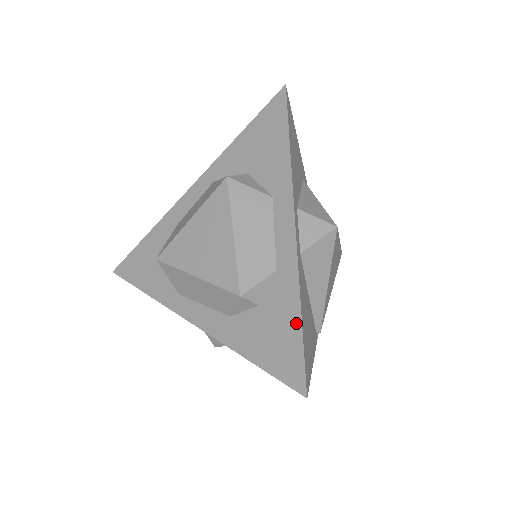
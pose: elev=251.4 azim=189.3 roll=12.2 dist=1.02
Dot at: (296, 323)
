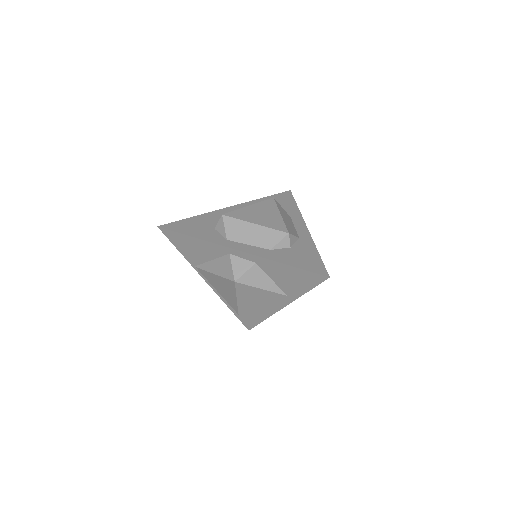
Dot at: (316, 254)
